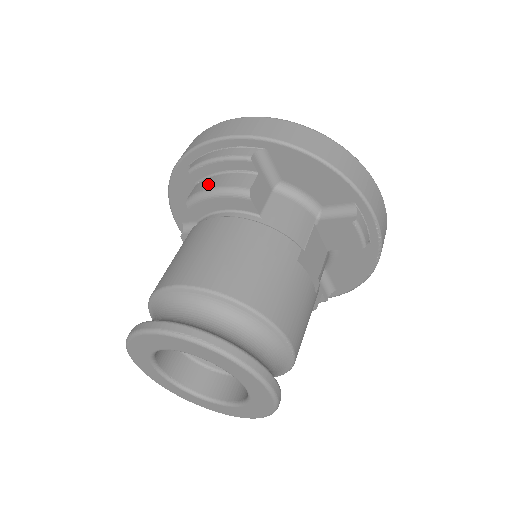
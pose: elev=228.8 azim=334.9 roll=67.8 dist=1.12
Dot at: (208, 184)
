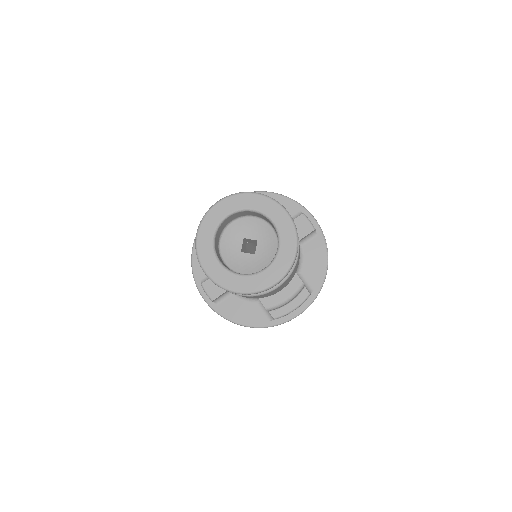
Dot at: occluded
